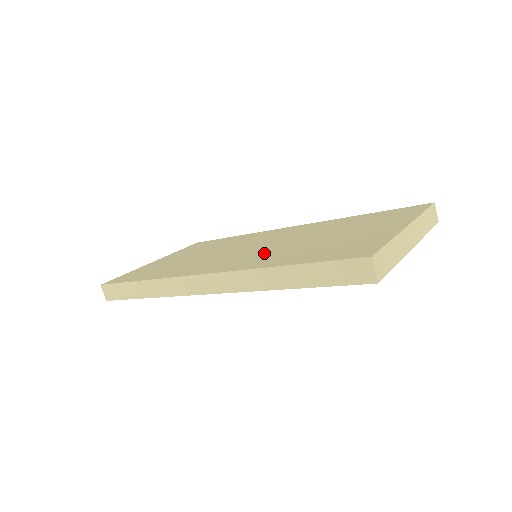
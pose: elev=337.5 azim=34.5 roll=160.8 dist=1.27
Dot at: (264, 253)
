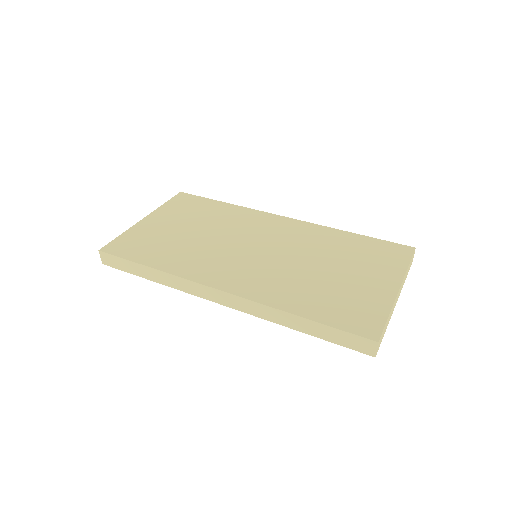
Dot at: (273, 274)
